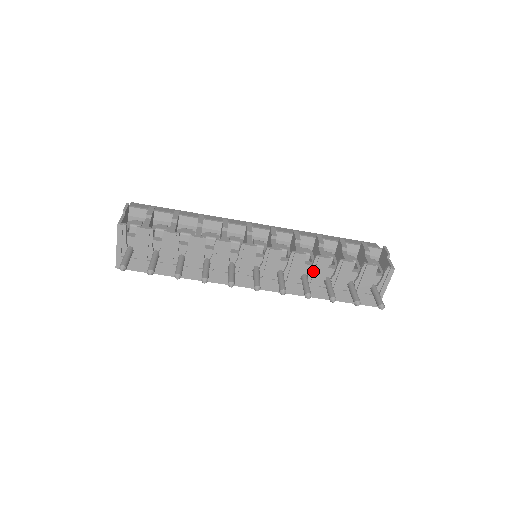
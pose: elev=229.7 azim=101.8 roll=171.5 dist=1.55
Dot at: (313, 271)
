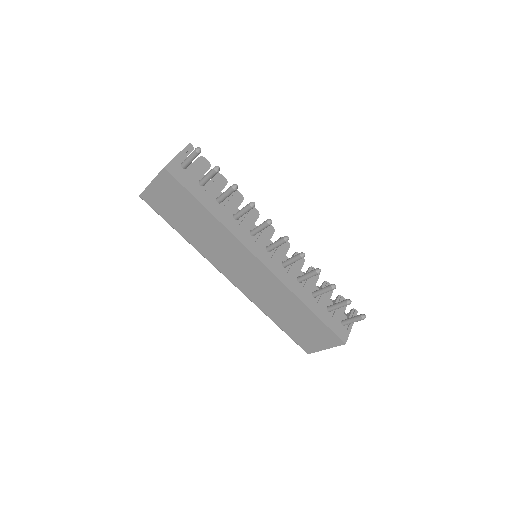
Dot at: occluded
